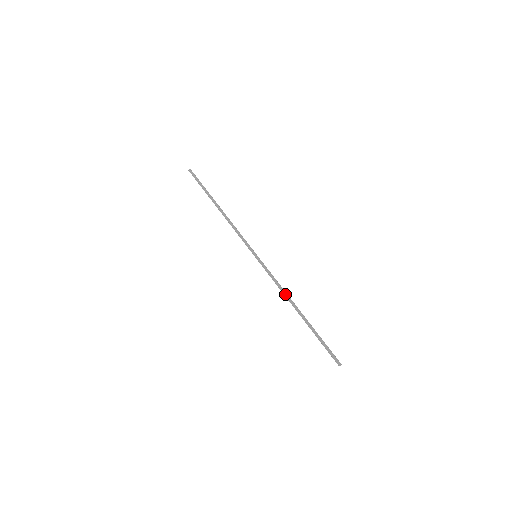
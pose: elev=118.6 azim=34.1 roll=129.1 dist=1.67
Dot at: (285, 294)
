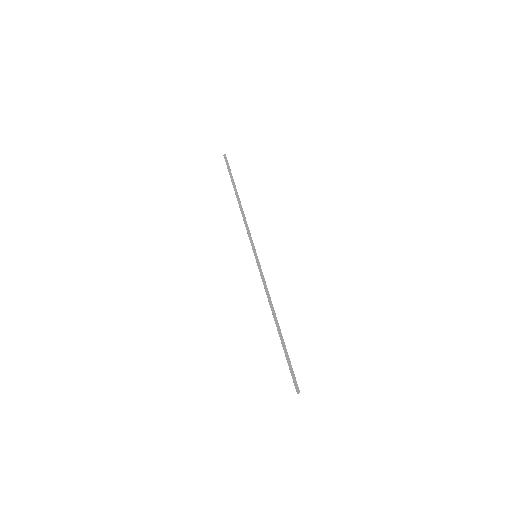
Dot at: (269, 303)
